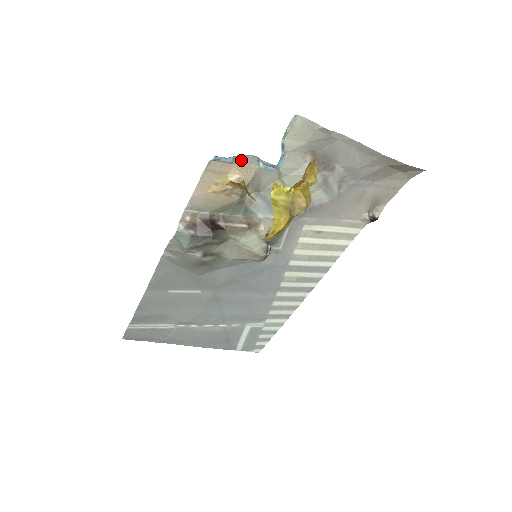
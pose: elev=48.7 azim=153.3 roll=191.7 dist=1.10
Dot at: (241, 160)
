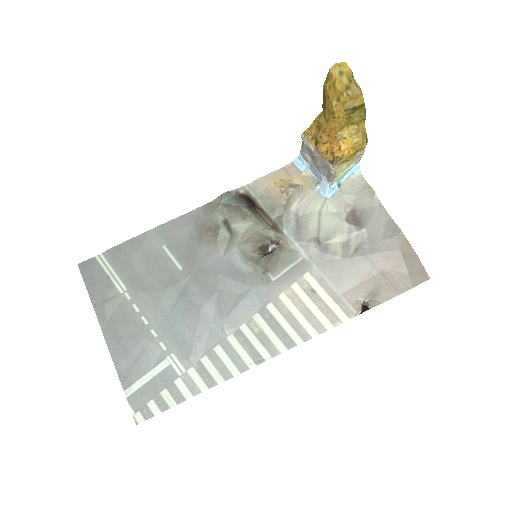
Dot at: (308, 176)
